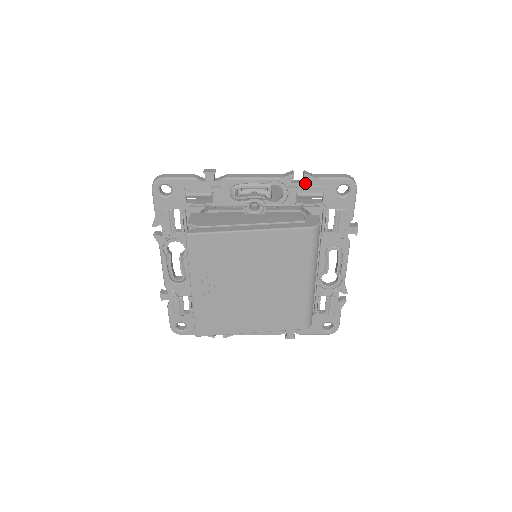
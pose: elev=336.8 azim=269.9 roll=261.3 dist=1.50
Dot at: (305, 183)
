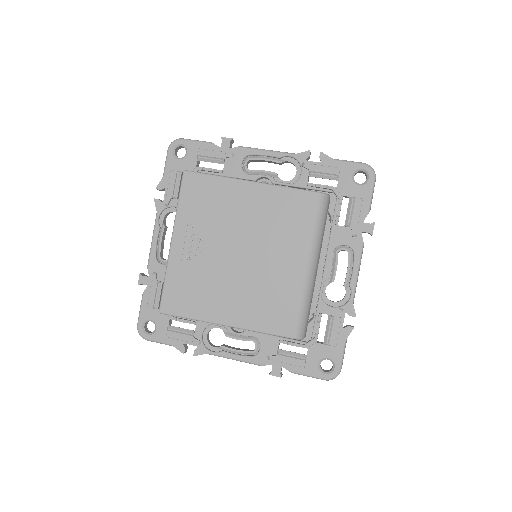
Dot at: (320, 163)
